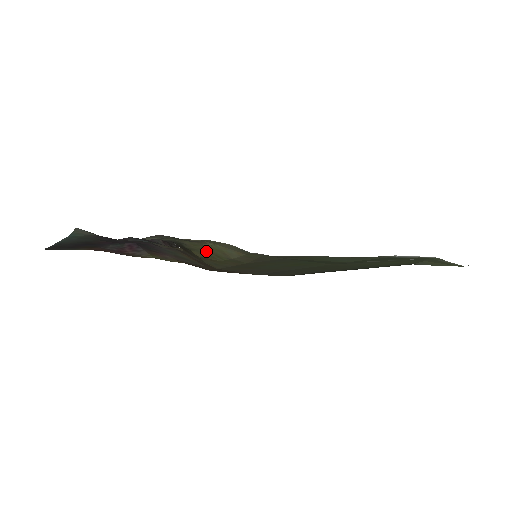
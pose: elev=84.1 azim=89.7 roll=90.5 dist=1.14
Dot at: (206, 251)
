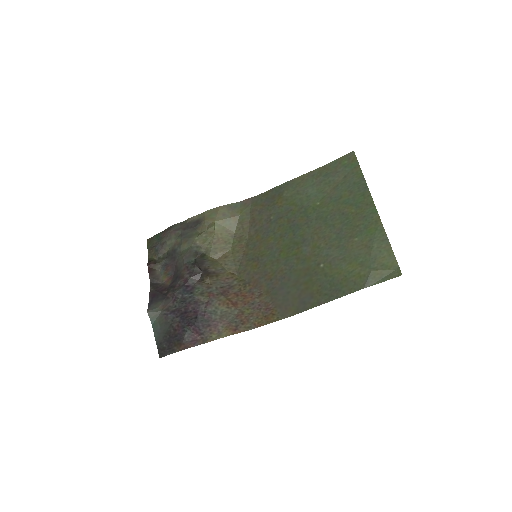
Dot at: (216, 244)
